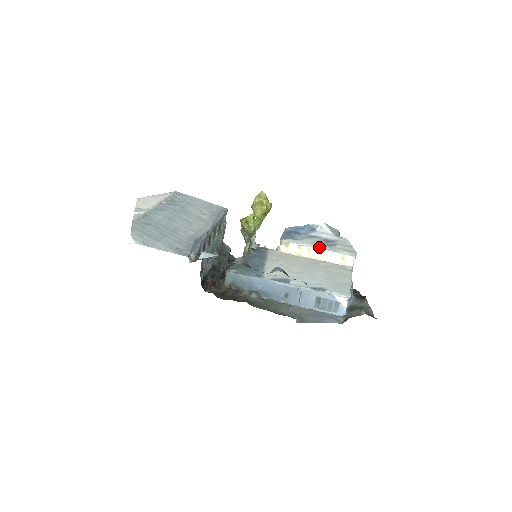
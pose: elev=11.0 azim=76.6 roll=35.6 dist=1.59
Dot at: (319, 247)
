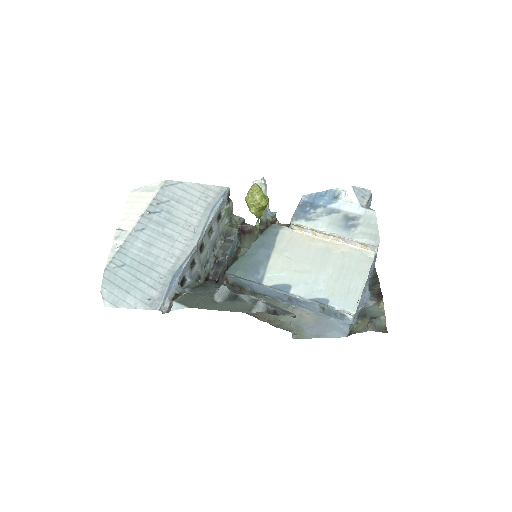
Dot at: (334, 232)
